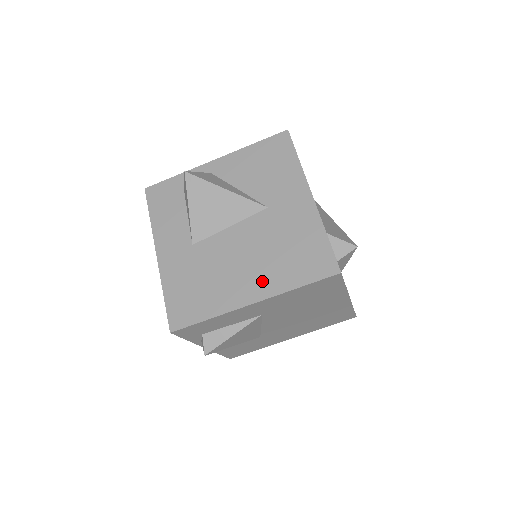
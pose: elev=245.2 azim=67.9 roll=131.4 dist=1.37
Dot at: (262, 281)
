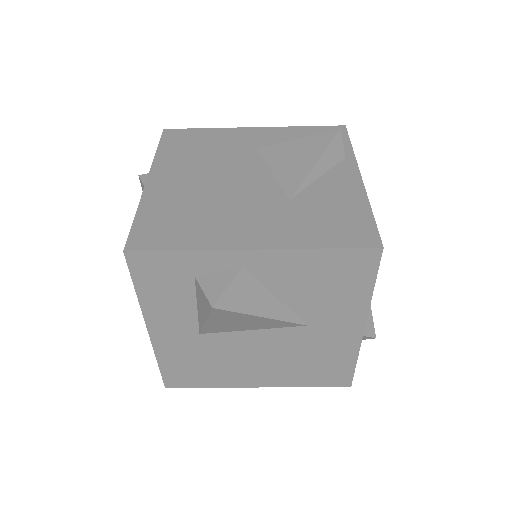
Dot at: (273, 377)
